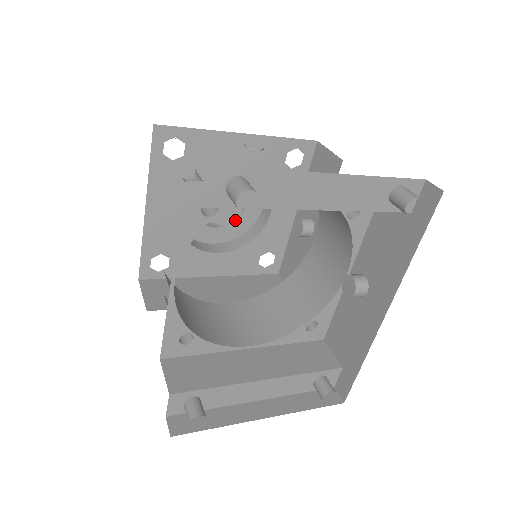
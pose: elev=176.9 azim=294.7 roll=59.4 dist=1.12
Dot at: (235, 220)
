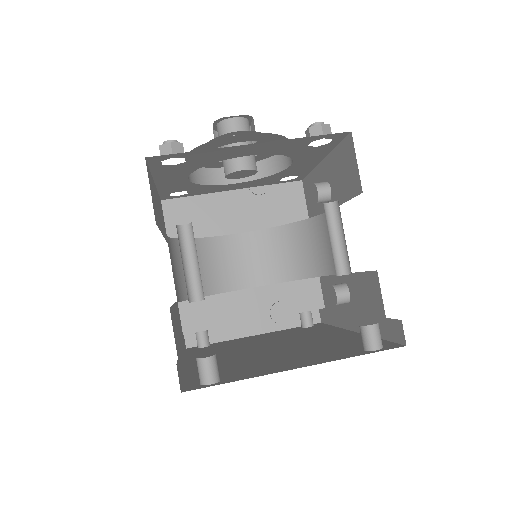
Dot at: (251, 175)
